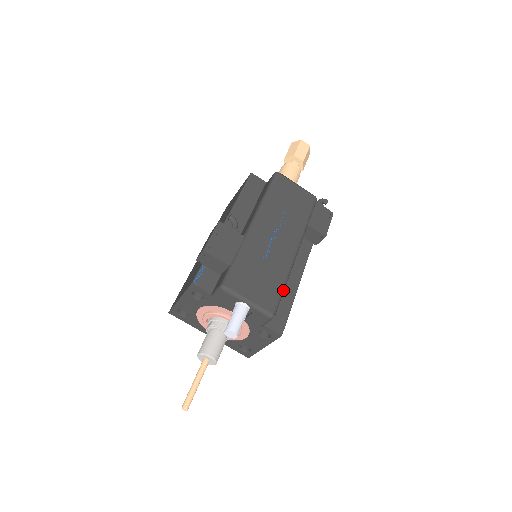
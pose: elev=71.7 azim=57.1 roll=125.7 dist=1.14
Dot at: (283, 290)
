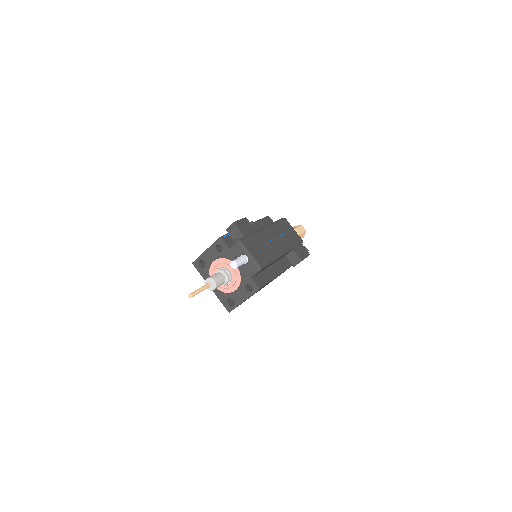
Dot at: (270, 263)
